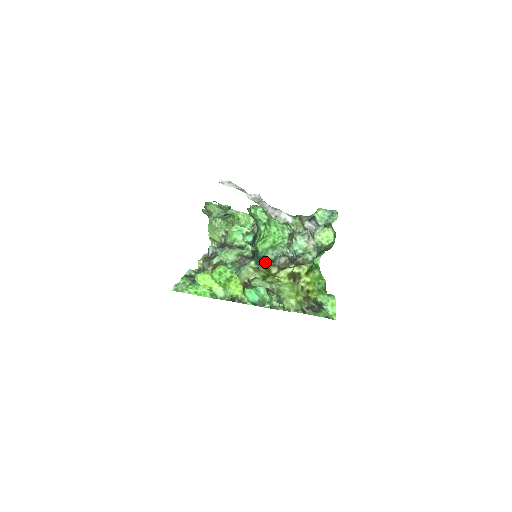
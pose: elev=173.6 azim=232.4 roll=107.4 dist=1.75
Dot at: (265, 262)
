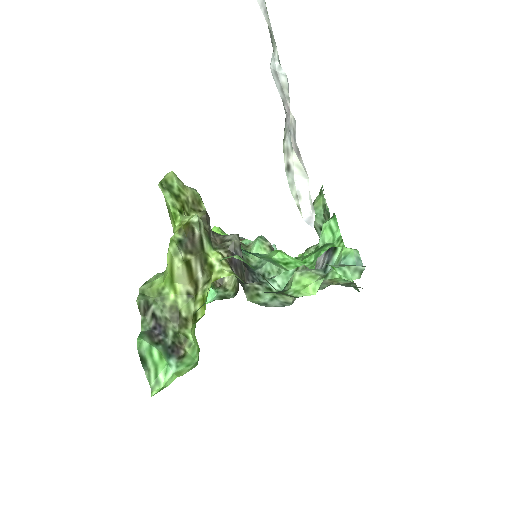
Dot at: occluded
